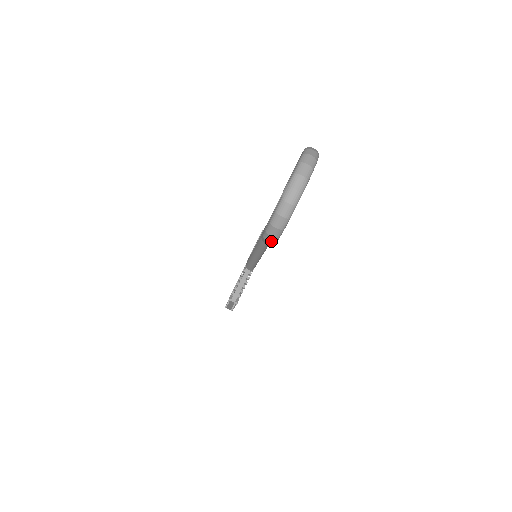
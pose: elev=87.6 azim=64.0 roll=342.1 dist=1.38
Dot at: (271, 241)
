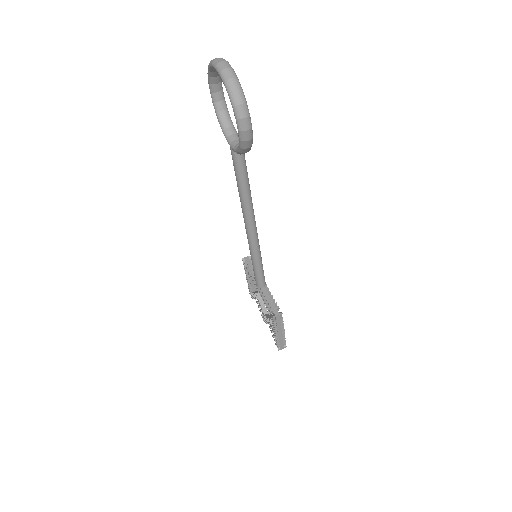
Dot at: (248, 126)
